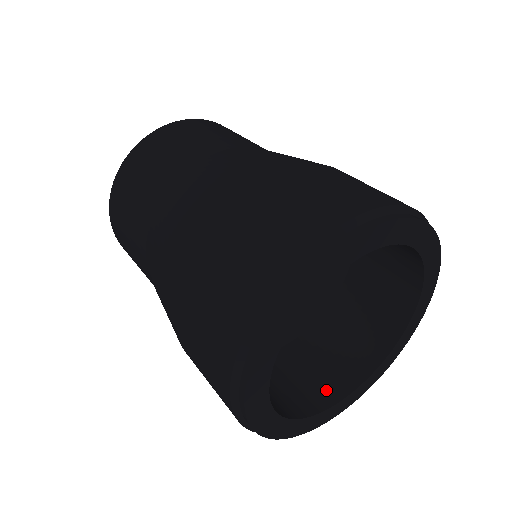
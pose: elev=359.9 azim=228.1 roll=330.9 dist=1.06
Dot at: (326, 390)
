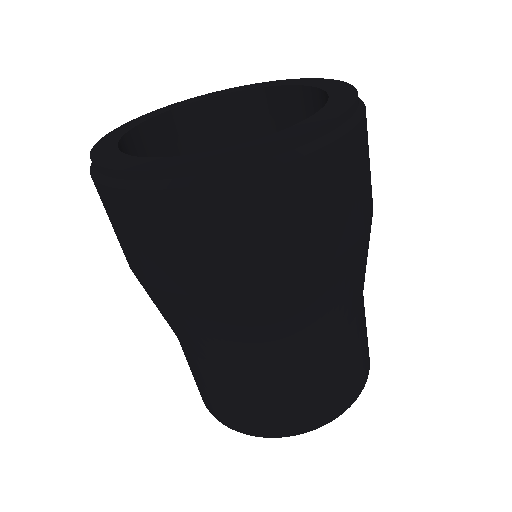
Dot at: occluded
